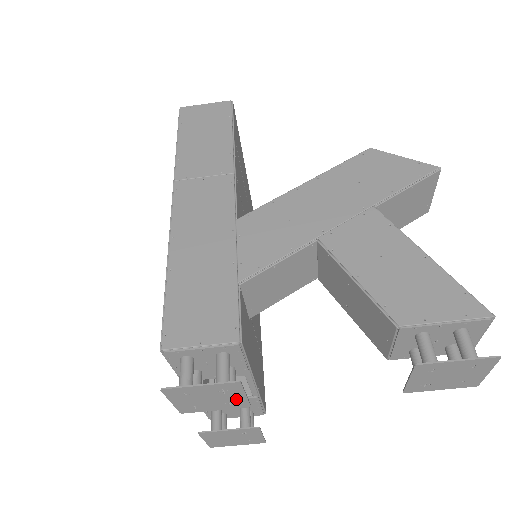
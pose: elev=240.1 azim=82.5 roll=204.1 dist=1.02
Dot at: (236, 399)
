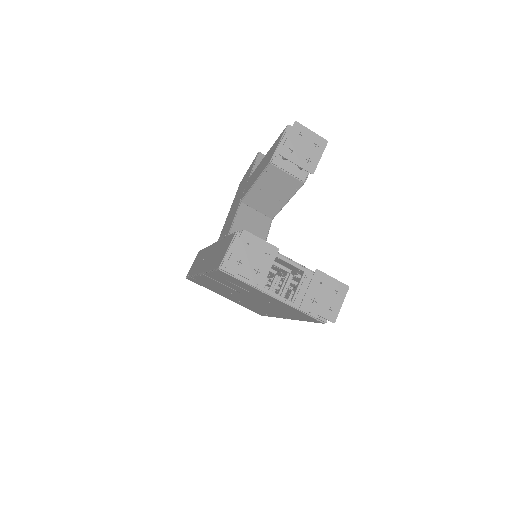
Dot at: (263, 247)
